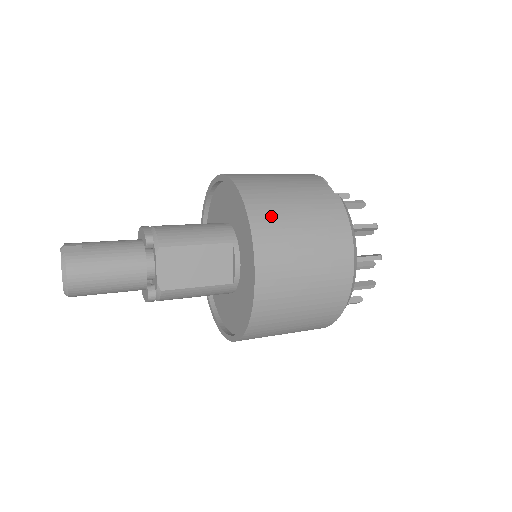
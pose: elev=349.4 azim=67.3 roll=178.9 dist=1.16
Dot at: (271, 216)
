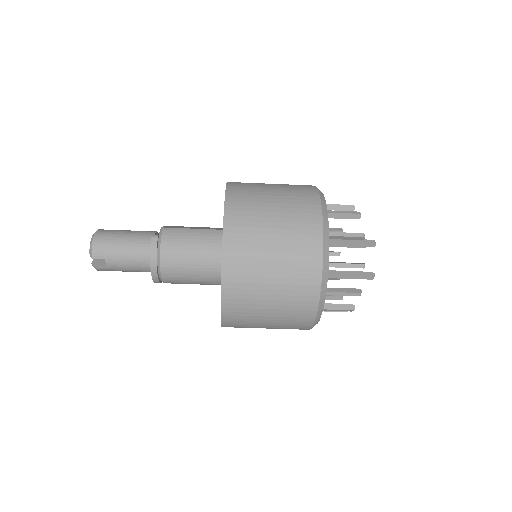
Dot at: occluded
